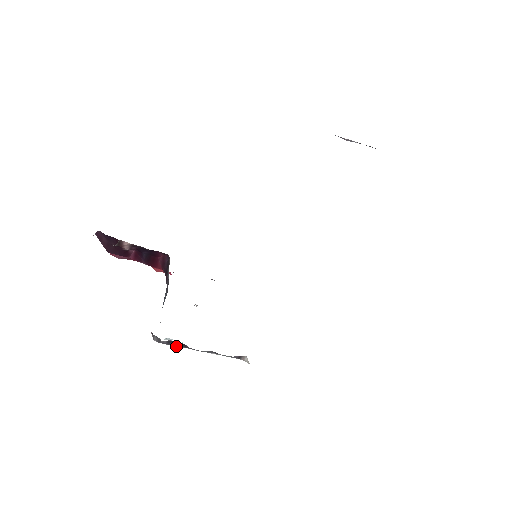
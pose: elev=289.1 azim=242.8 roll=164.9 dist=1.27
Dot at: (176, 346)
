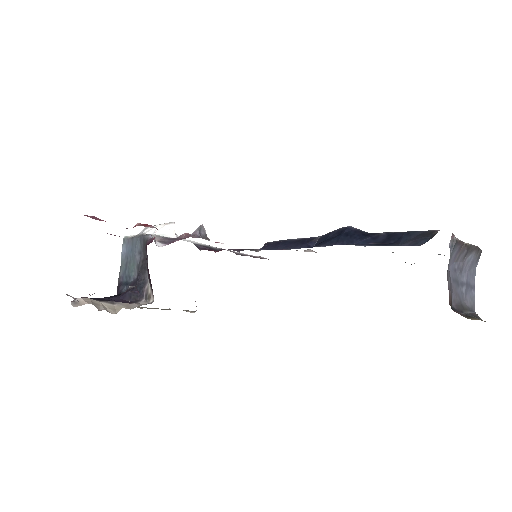
Dot at: occluded
